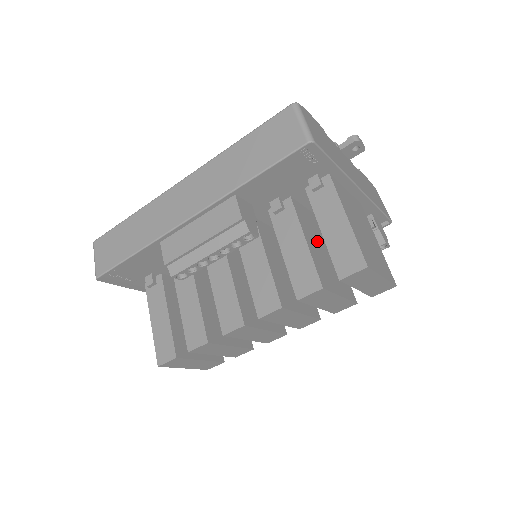
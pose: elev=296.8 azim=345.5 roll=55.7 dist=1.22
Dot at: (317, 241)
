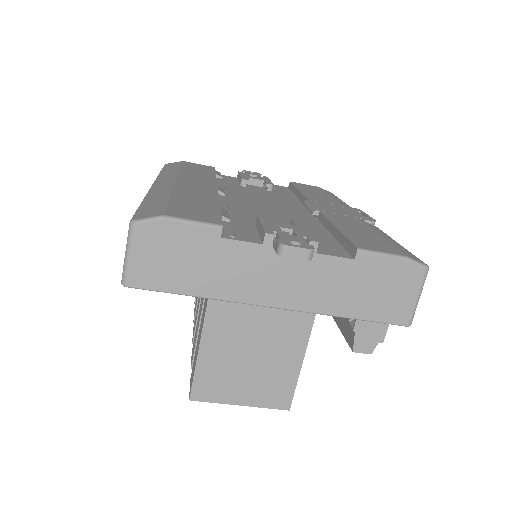
Dot at: occluded
